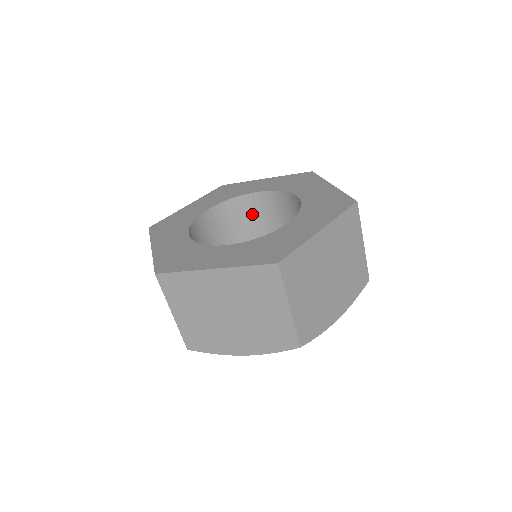
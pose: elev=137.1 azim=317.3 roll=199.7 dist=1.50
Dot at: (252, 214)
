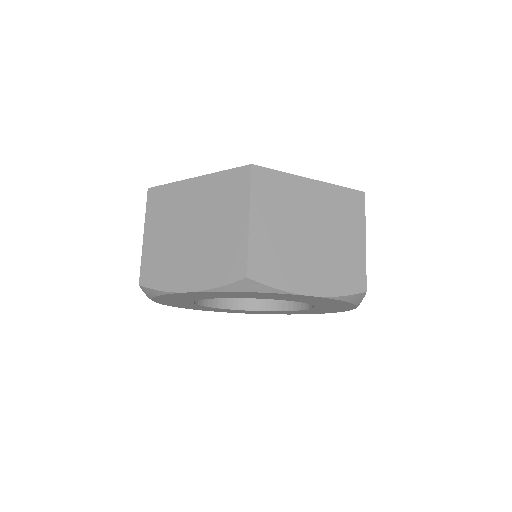
Dot at: occluded
